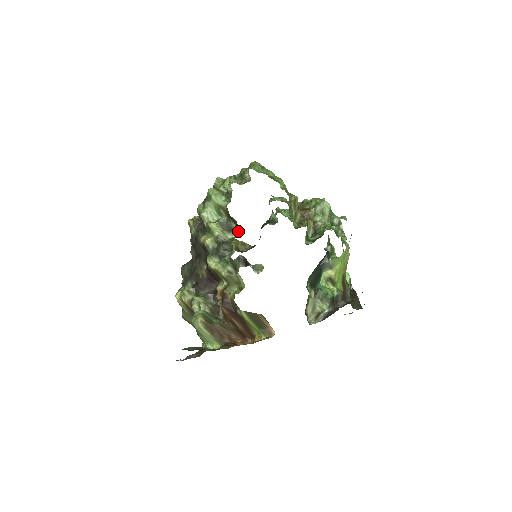
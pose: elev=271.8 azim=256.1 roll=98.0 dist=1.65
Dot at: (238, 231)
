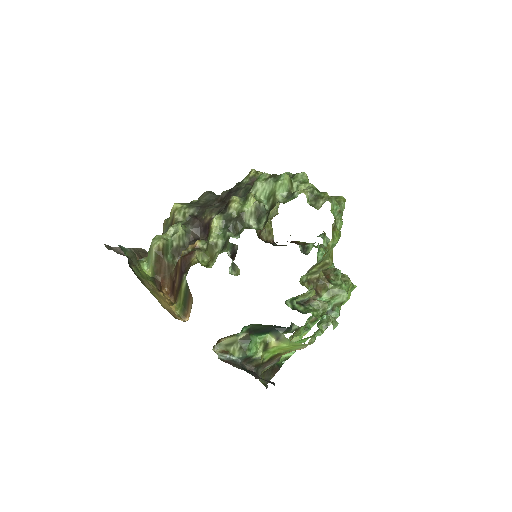
Dot at: (261, 228)
